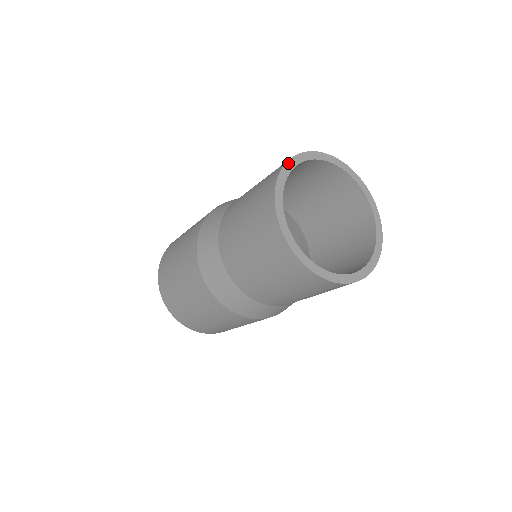
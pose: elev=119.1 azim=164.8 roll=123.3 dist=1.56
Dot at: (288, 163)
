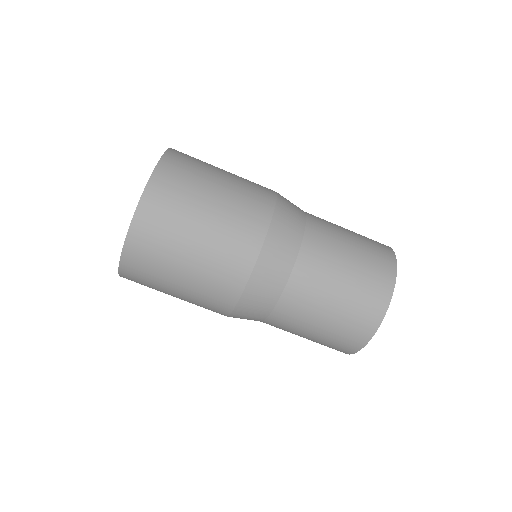
Dot at: (384, 316)
